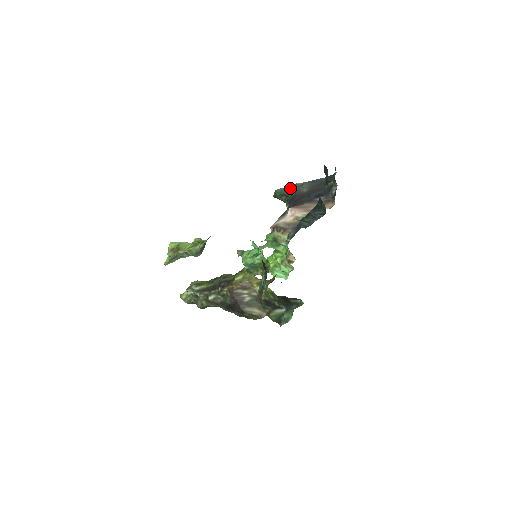
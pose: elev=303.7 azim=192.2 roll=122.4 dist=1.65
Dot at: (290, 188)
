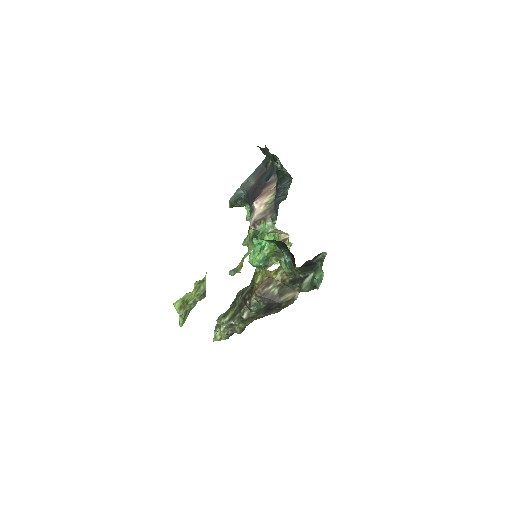
Dot at: (240, 190)
